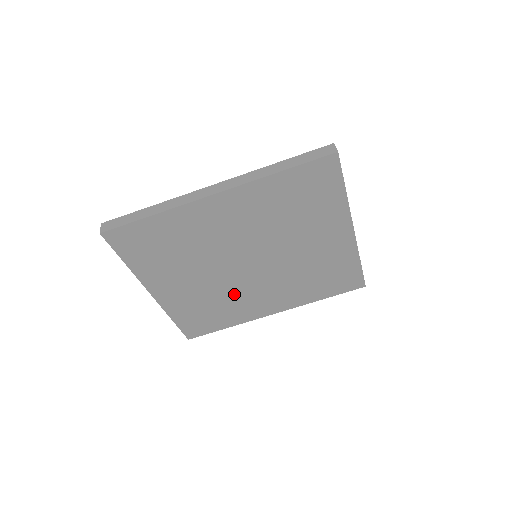
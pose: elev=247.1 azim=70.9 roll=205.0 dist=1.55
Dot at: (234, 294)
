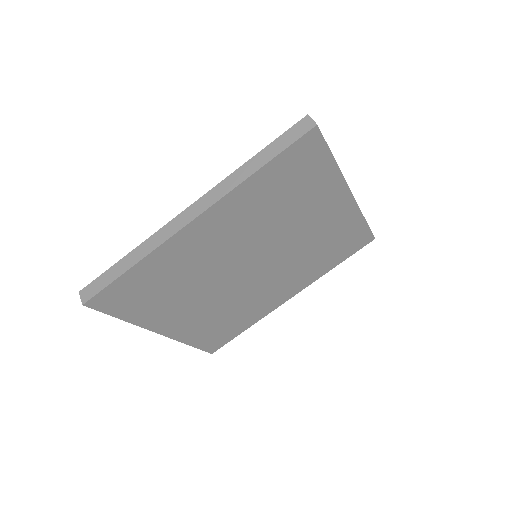
Dot at: (245, 299)
